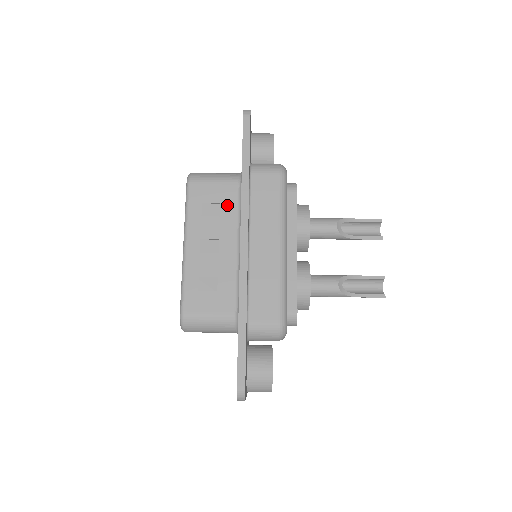
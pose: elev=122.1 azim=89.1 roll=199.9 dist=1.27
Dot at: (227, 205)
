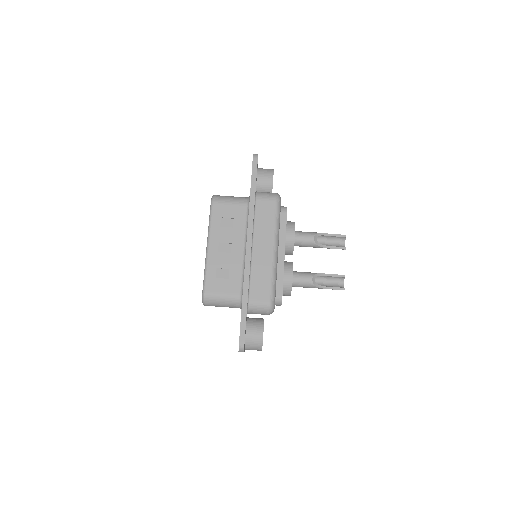
Dot at: (238, 220)
